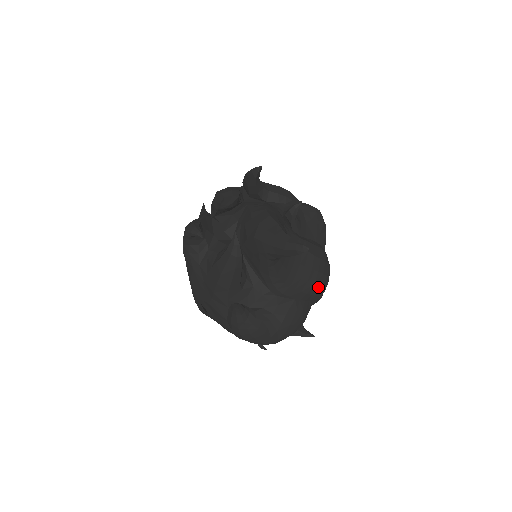
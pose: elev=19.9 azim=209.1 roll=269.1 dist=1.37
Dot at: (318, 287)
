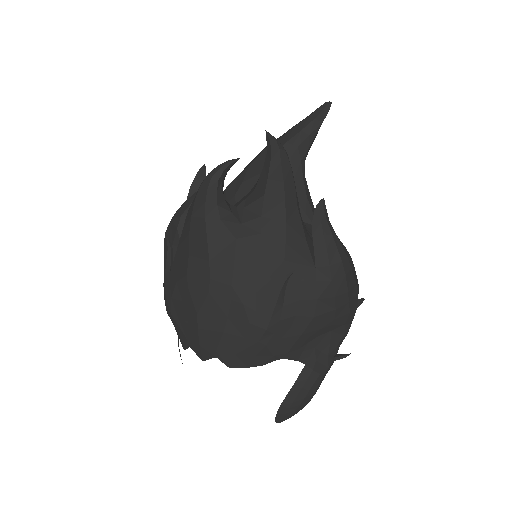
Dot at: occluded
